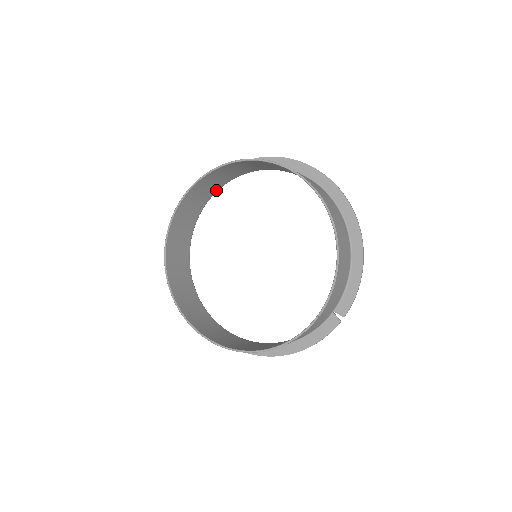
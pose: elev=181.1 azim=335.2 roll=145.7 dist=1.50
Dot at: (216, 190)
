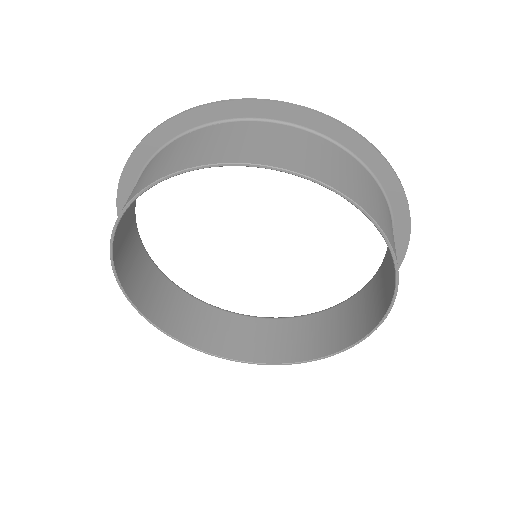
Dot at: occluded
